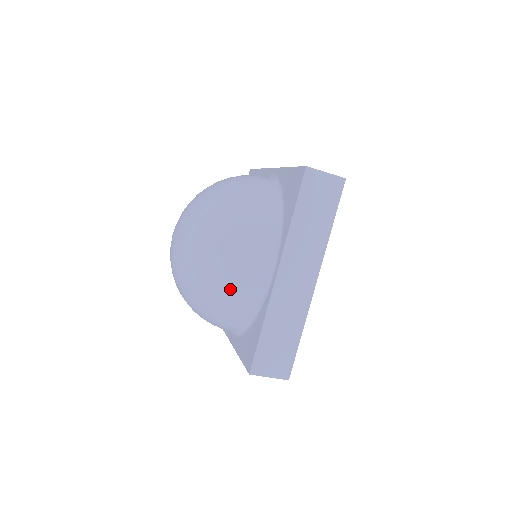
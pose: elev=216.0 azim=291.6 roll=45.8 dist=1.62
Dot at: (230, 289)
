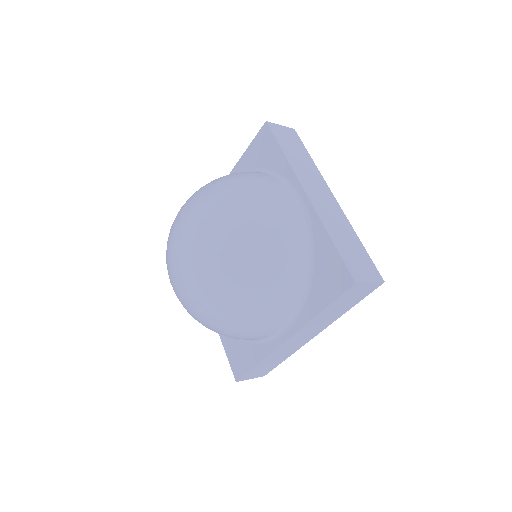
Dot at: (237, 336)
